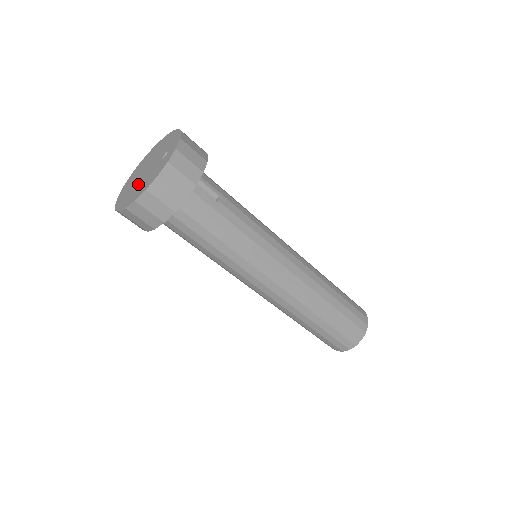
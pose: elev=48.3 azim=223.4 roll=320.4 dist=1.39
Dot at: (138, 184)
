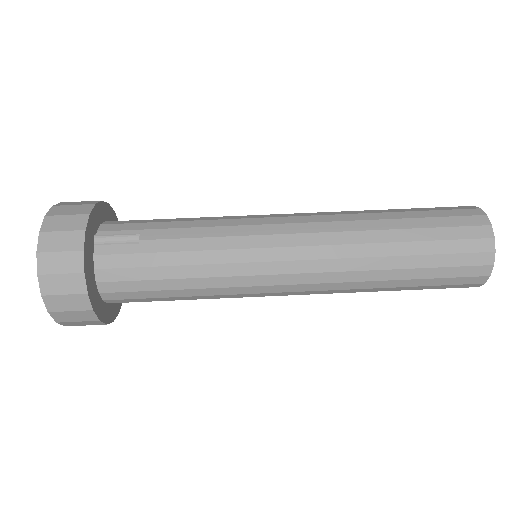
Dot at: occluded
